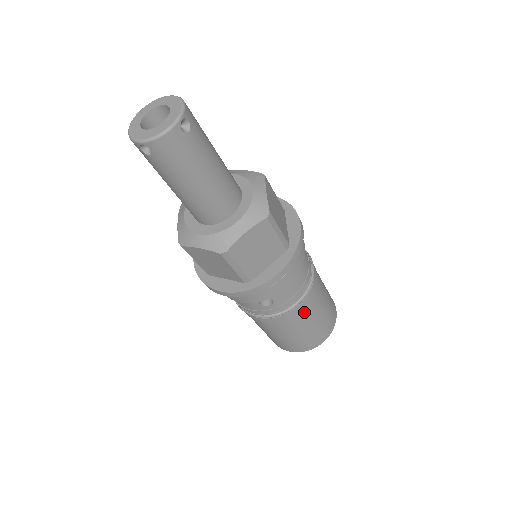
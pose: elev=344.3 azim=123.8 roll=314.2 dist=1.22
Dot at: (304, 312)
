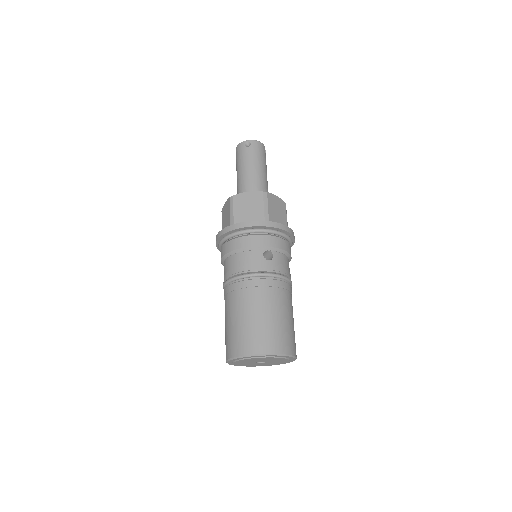
Dot at: (286, 294)
